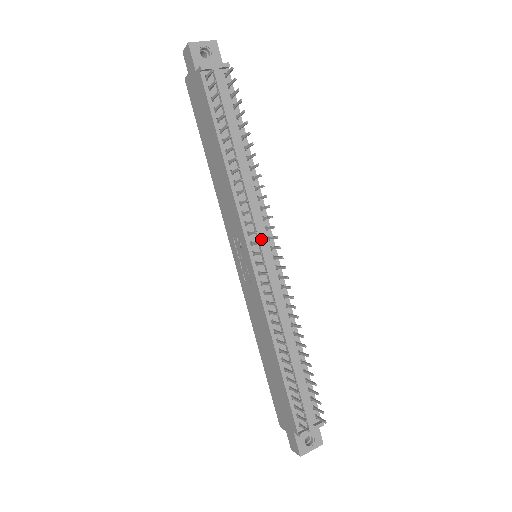
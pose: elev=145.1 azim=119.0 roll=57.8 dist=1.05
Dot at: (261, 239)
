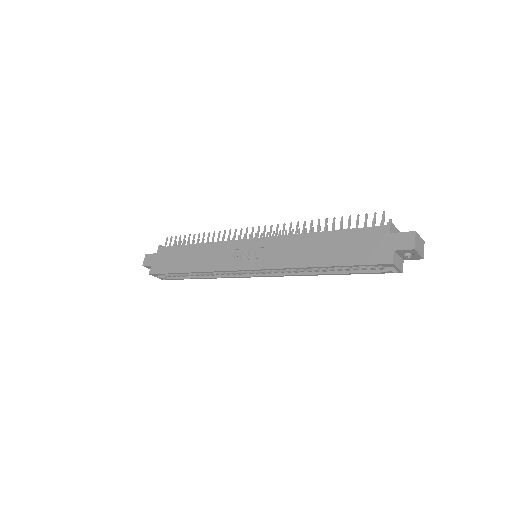
Dot at: occluded
